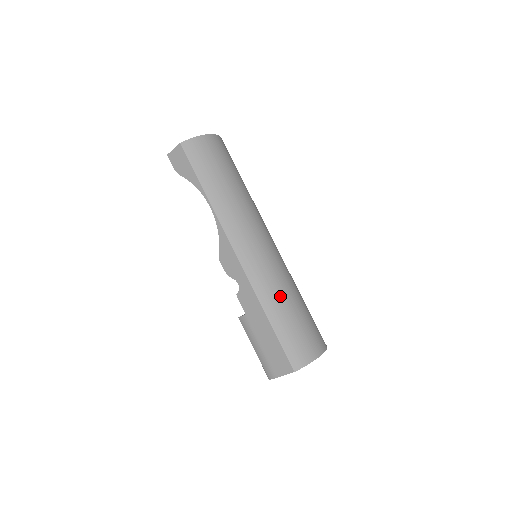
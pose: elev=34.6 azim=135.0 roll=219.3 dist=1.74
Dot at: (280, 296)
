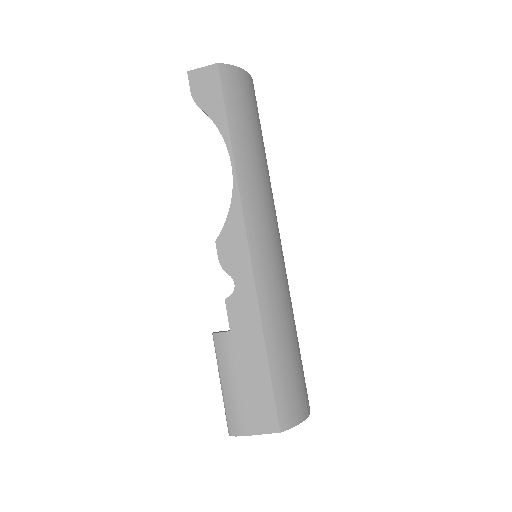
Dot at: (285, 319)
